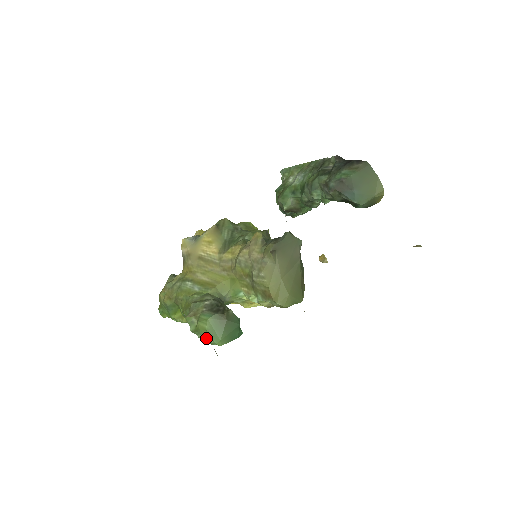
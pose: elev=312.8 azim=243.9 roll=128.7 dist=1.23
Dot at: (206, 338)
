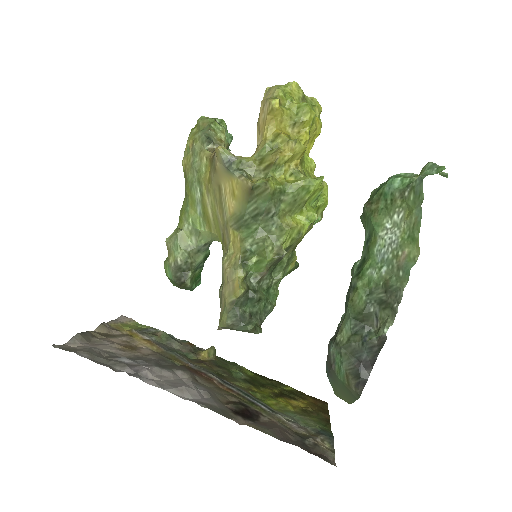
Dot at: occluded
